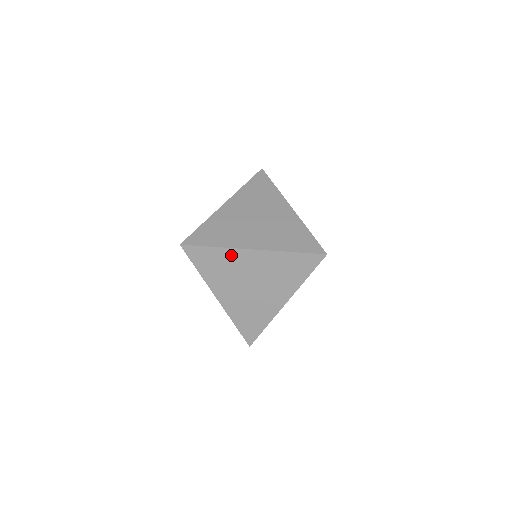
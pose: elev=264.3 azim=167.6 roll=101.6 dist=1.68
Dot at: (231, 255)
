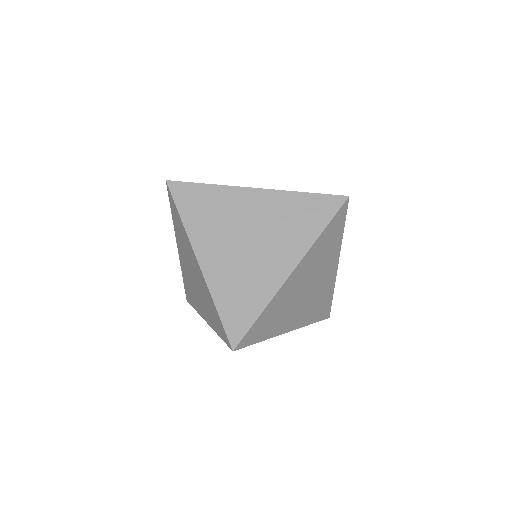
Dot at: (278, 298)
